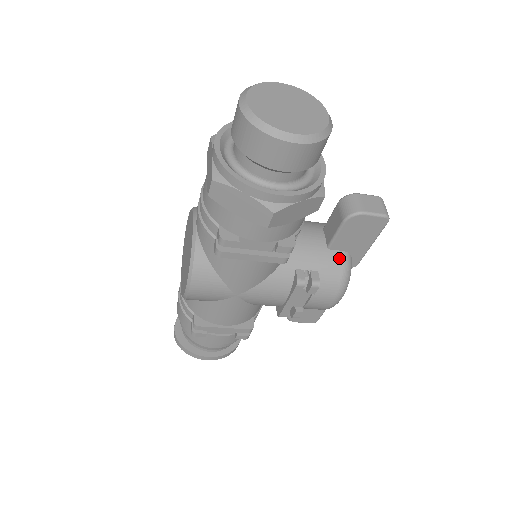
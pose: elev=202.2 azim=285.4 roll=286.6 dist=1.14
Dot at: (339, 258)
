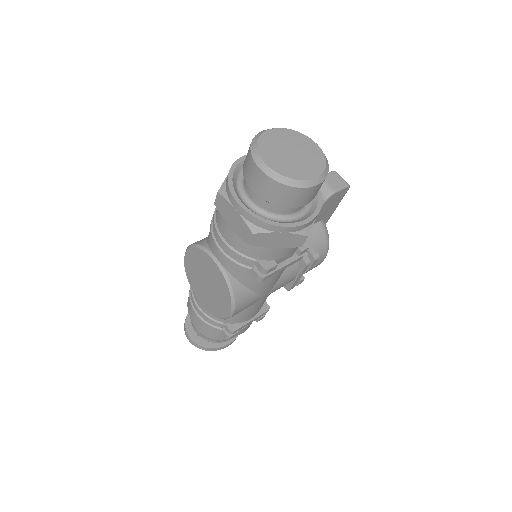
Dot at: (320, 228)
